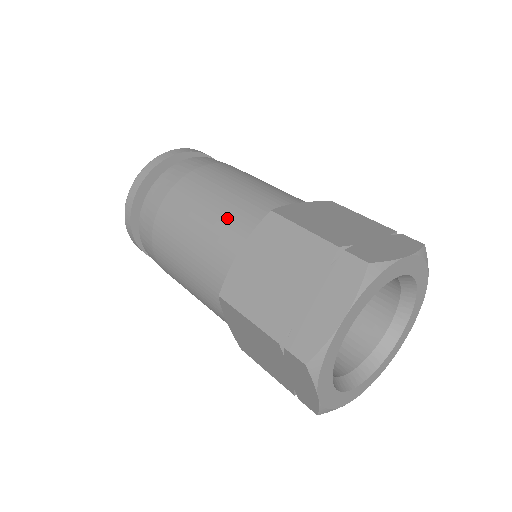
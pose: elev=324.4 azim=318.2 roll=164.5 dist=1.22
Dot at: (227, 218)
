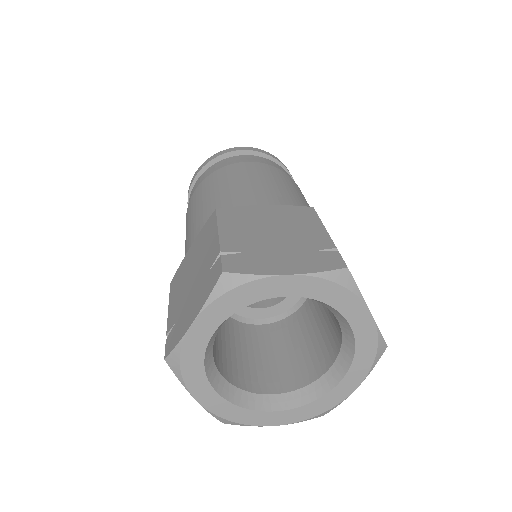
Dot at: (204, 213)
